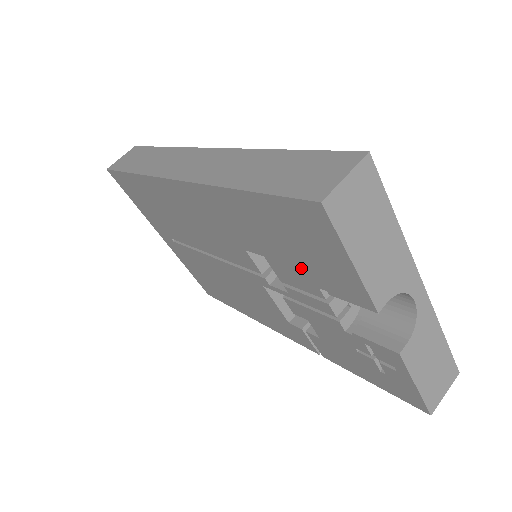
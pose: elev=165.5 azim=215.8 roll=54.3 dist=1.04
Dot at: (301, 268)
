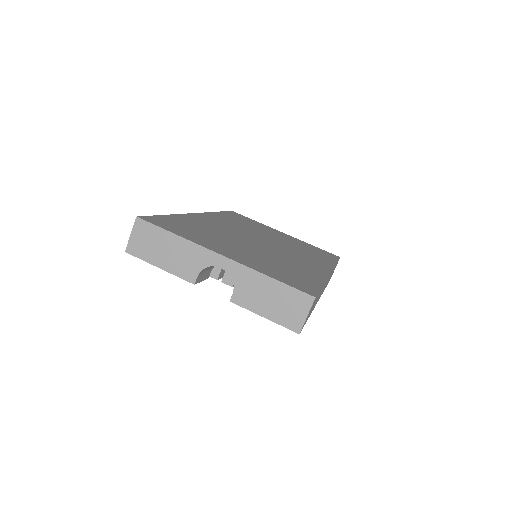
Dot at: occluded
